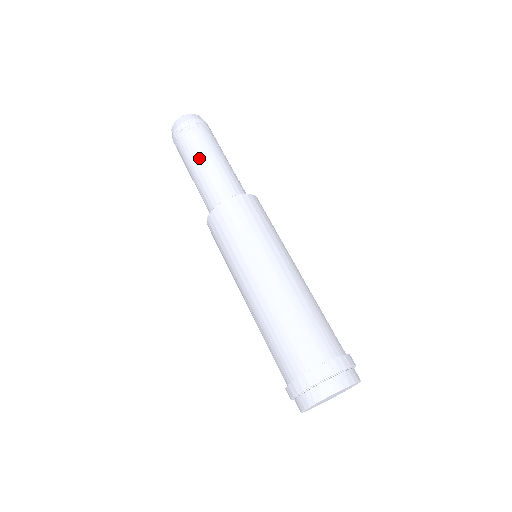
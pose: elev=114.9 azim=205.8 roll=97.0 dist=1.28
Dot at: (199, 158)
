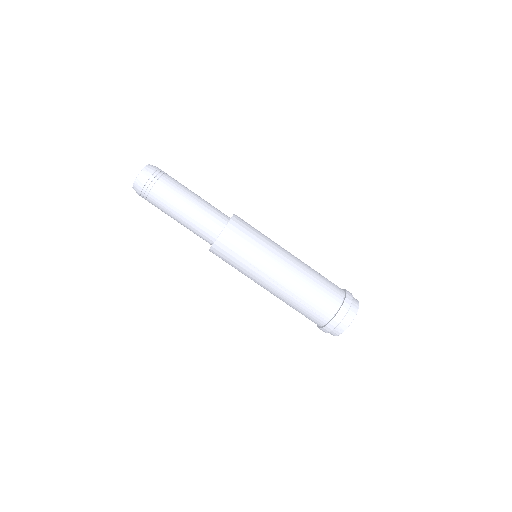
Dot at: (184, 196)
